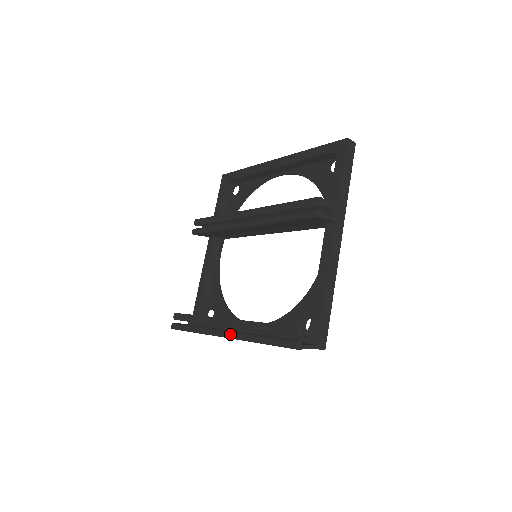
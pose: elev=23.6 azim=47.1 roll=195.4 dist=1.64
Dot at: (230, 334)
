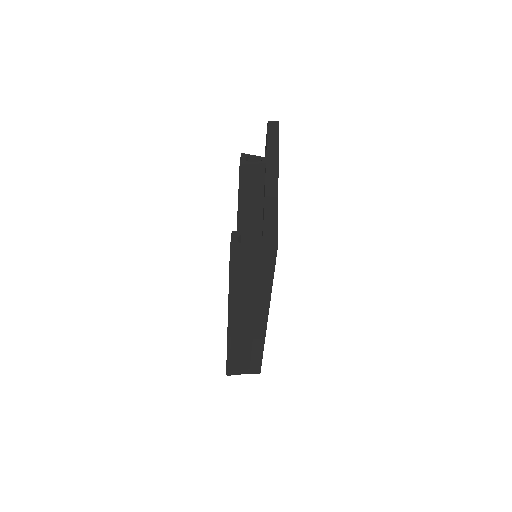
Dot at: occluded
